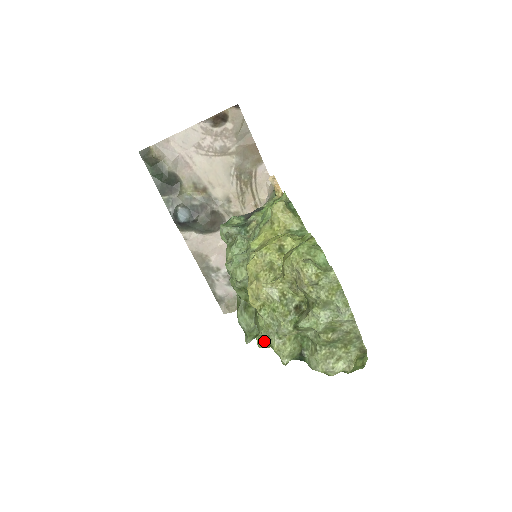
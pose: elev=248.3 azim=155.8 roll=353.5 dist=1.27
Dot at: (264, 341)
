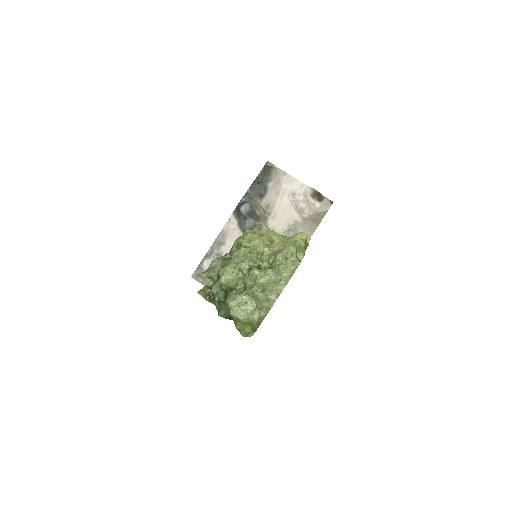
Dot at: (206, 290)
